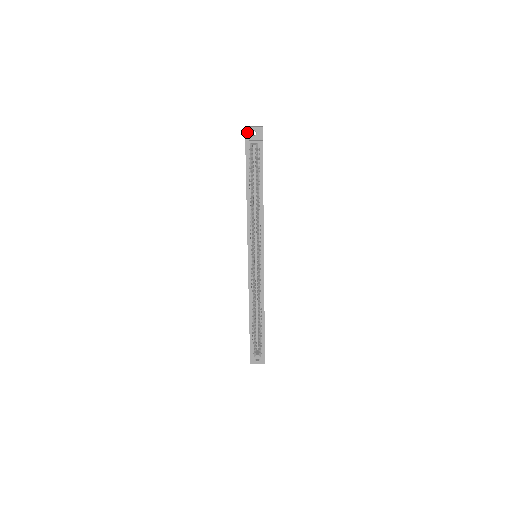
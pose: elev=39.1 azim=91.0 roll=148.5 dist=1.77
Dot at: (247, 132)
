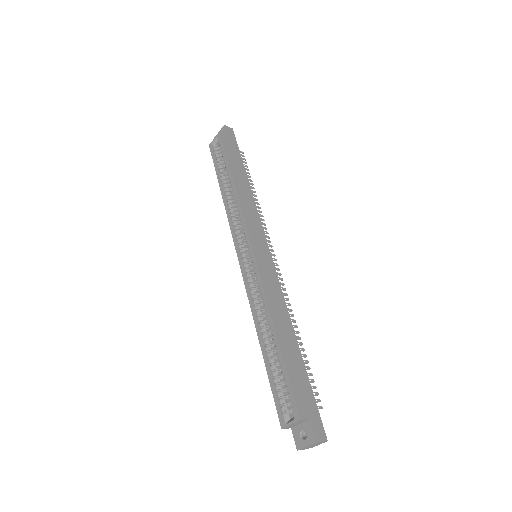
Dot at: occluded
